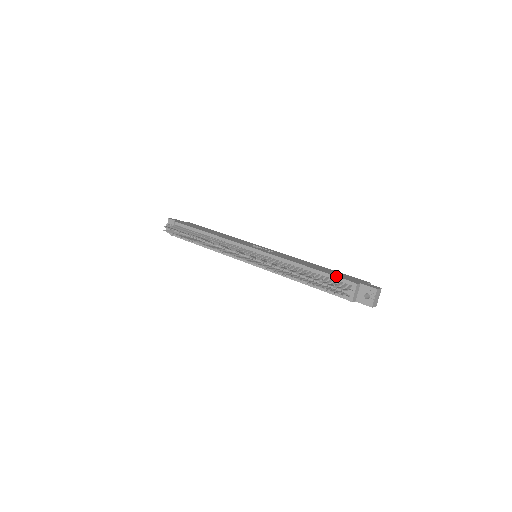
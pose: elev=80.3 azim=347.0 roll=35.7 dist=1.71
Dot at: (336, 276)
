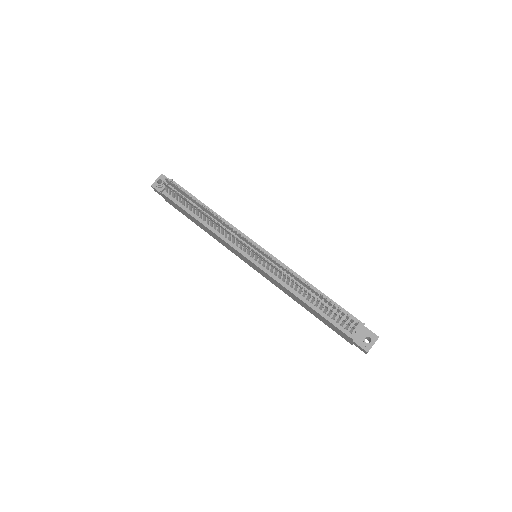
Dot at: occluded
